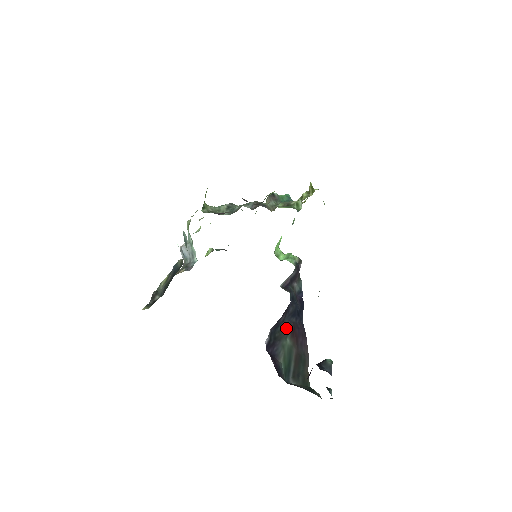
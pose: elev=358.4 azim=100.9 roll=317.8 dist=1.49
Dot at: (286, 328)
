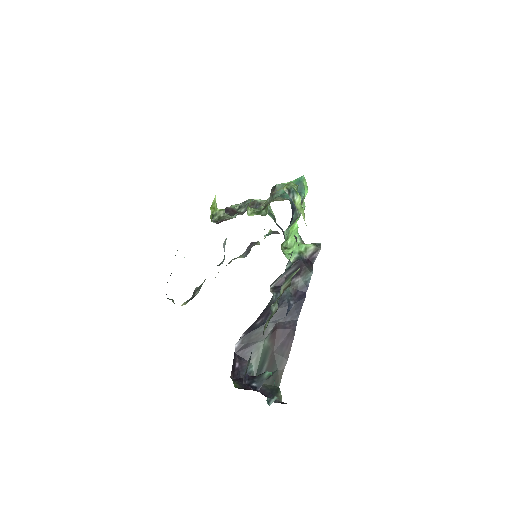
Dot at: (267, 330)
